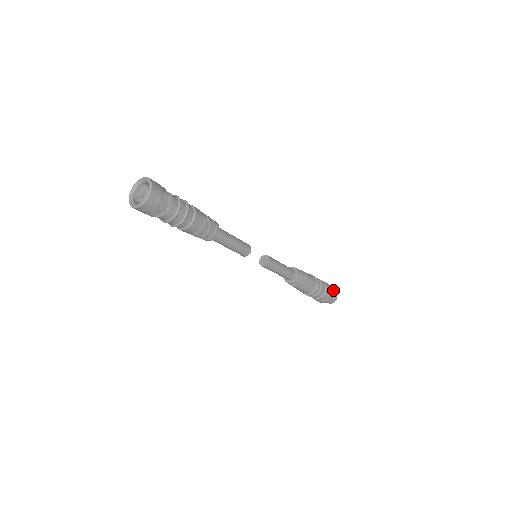
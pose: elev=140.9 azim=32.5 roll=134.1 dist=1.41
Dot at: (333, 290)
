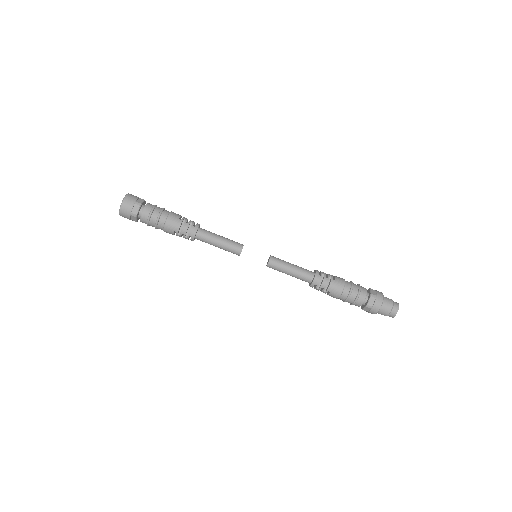
Dot at: (387, 310)
